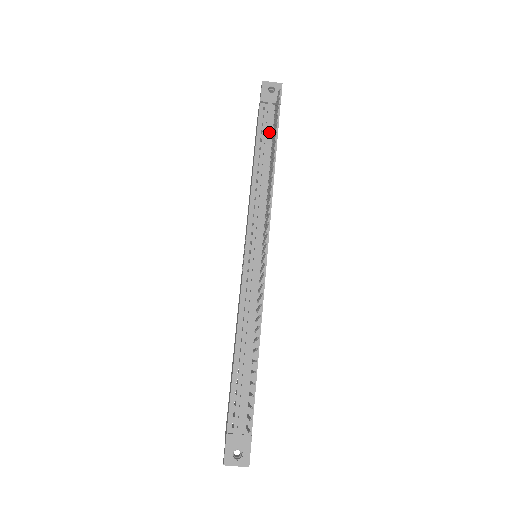
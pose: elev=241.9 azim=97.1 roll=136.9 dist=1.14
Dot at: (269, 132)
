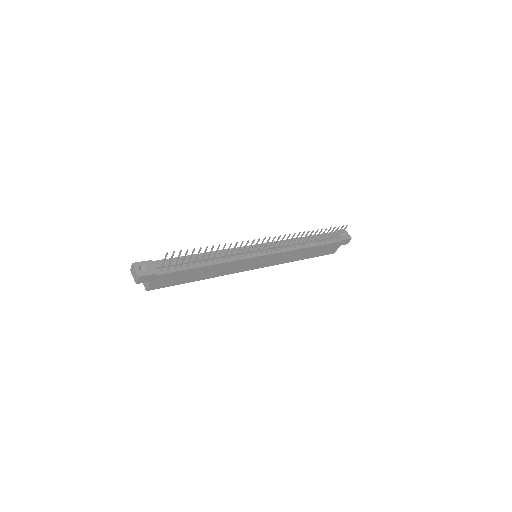
Dot at: (324, 239)
